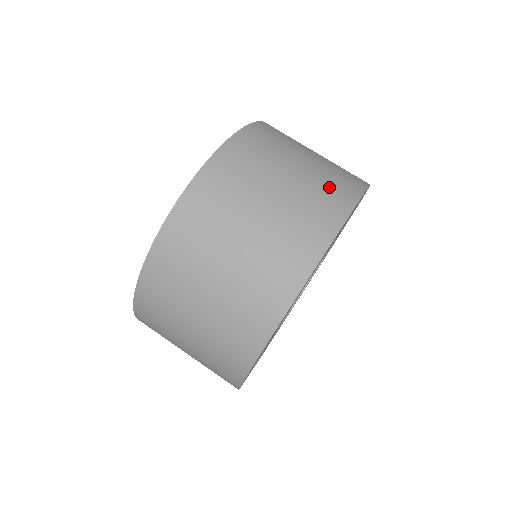
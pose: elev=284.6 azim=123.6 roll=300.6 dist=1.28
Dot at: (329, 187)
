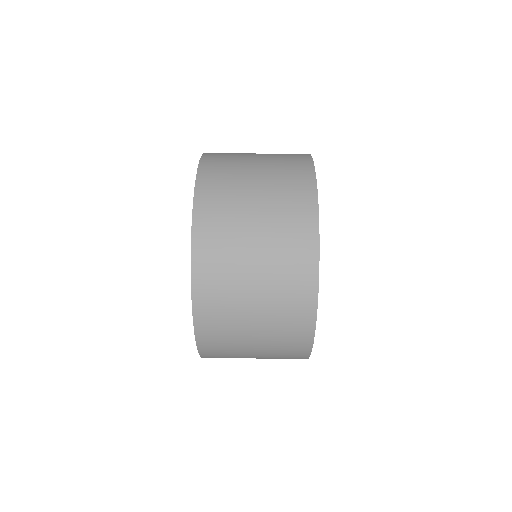
Dot at: occluded
